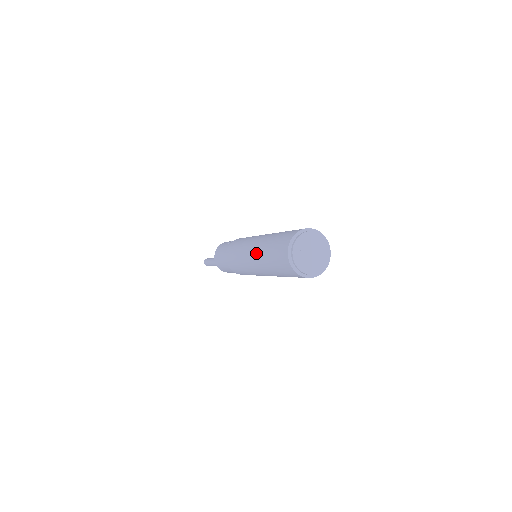
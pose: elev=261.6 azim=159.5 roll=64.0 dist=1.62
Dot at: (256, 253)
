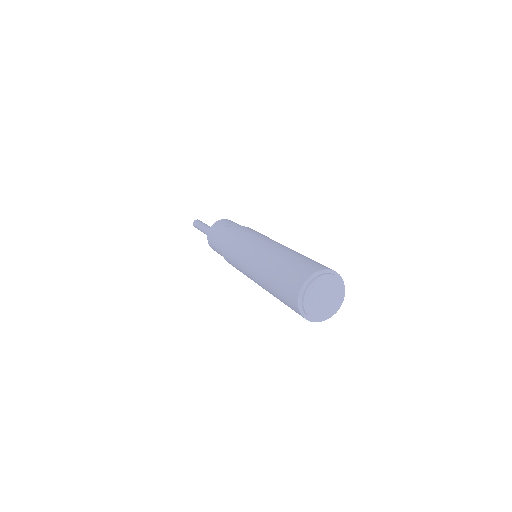
Dot at: (260, 266)
